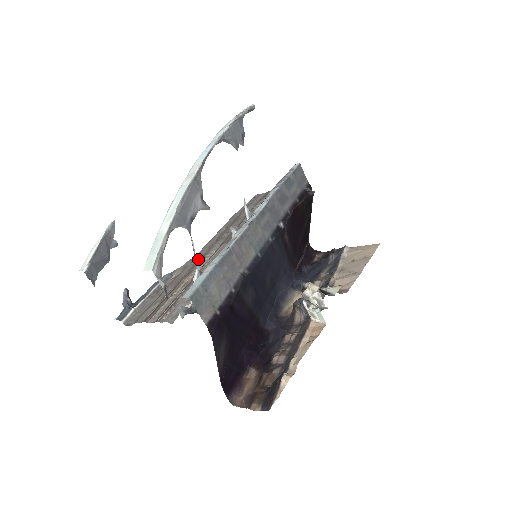
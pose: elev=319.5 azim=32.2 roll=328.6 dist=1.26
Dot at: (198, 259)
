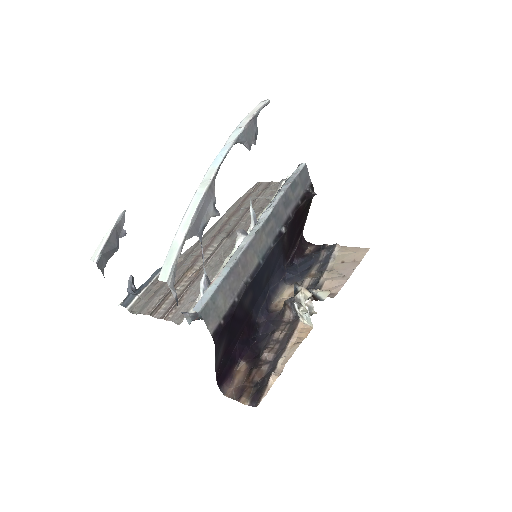
Dot at: (200, 251)
